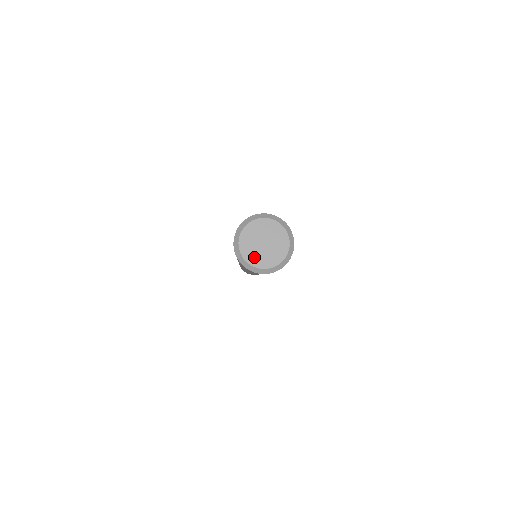
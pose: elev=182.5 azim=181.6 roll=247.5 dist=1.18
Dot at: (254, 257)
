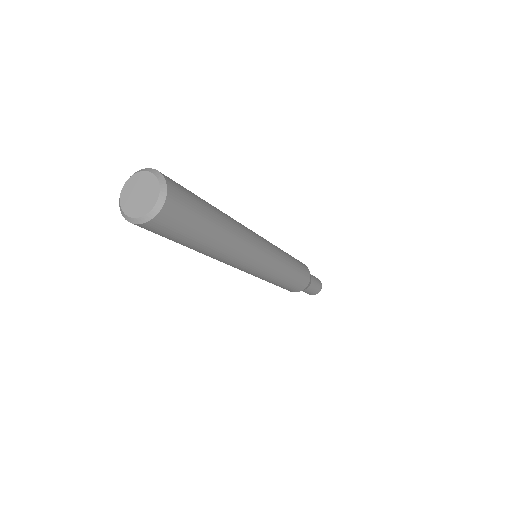
Dot at: (134, 210)
